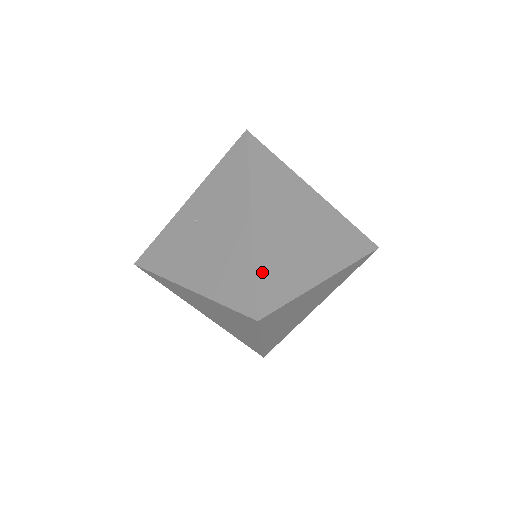
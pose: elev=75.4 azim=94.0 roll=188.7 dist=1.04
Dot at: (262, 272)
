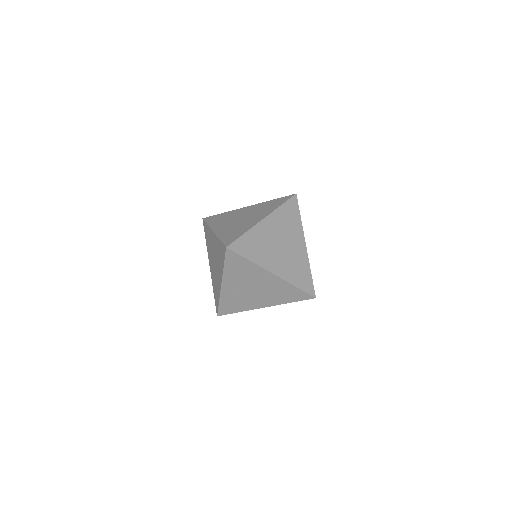
Dot at: (298, 283)
